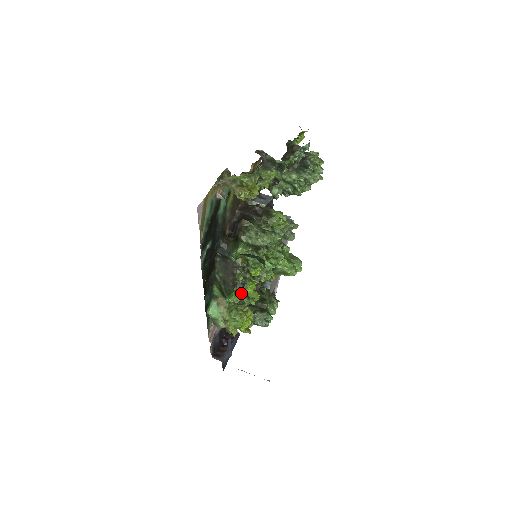
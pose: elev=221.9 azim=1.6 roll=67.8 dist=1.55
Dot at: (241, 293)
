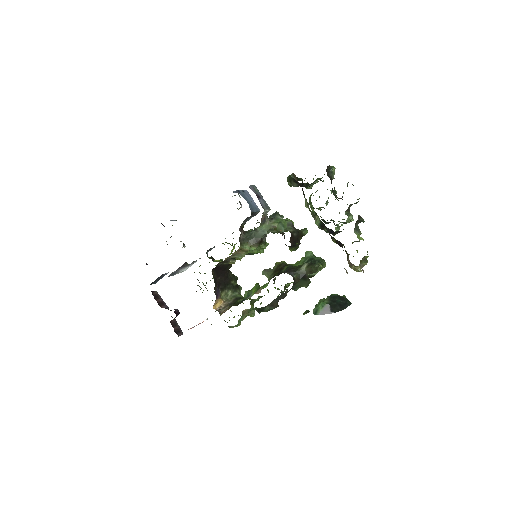
Dot at: occluded
